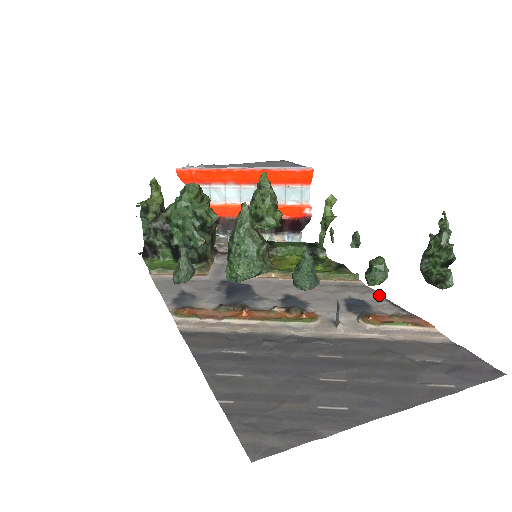
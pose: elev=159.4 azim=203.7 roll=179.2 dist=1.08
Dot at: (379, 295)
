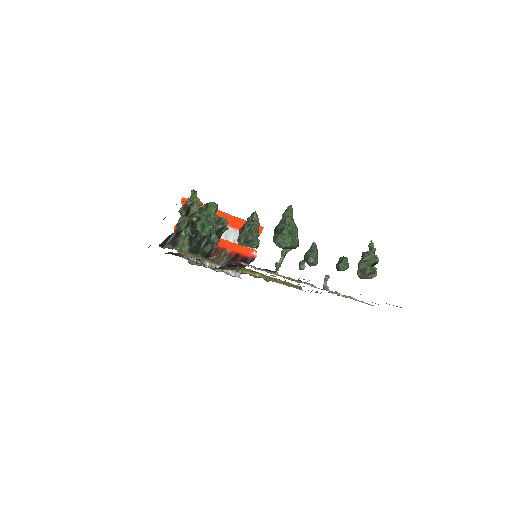
Dot at: occluded
